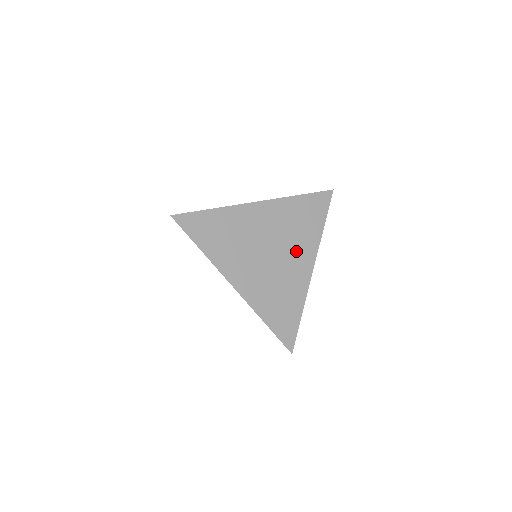
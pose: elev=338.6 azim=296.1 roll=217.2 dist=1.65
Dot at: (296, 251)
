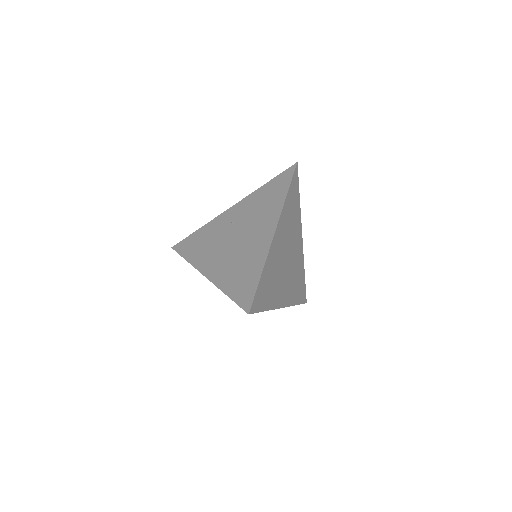
Dot at: (295, 239)
